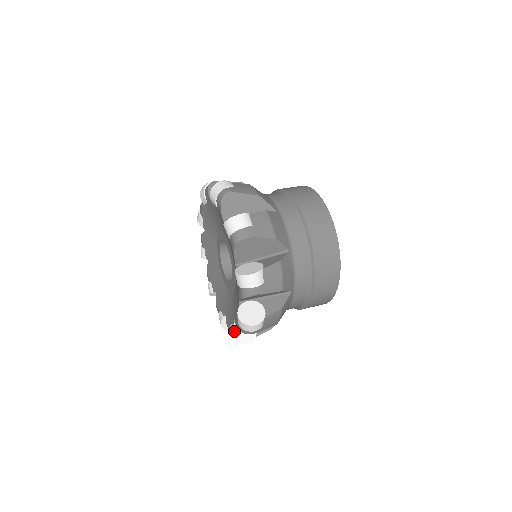
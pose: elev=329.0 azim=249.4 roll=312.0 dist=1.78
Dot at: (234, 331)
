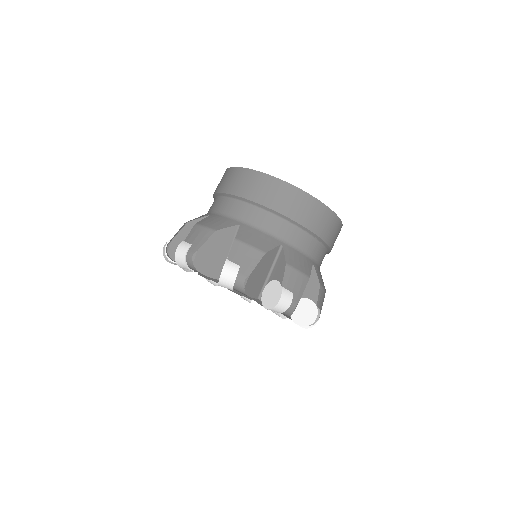
Dot at: occluded
